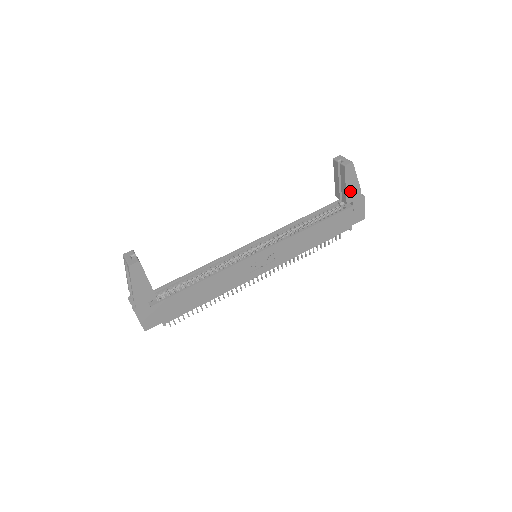
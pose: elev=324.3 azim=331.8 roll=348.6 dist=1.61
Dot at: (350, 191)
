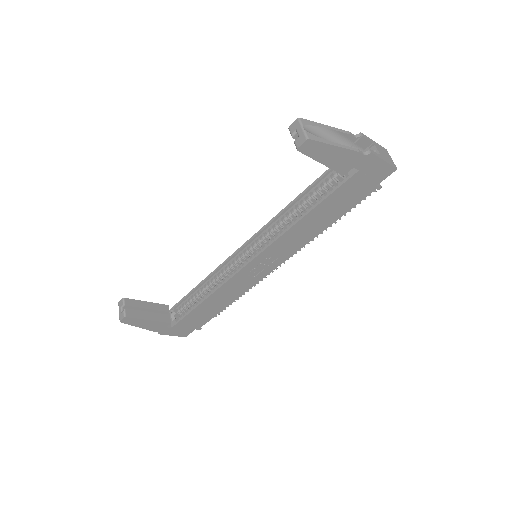
Dot at: (336, 163)
